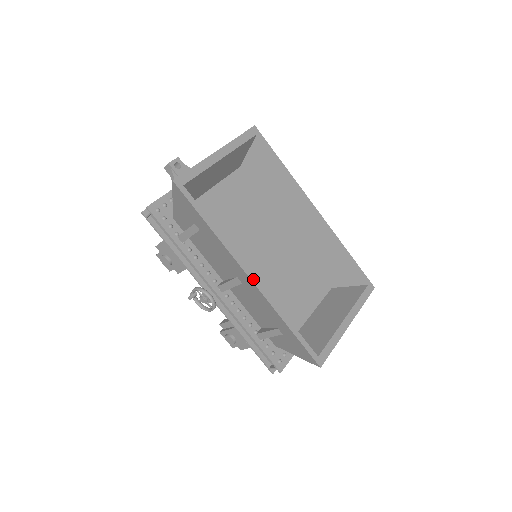
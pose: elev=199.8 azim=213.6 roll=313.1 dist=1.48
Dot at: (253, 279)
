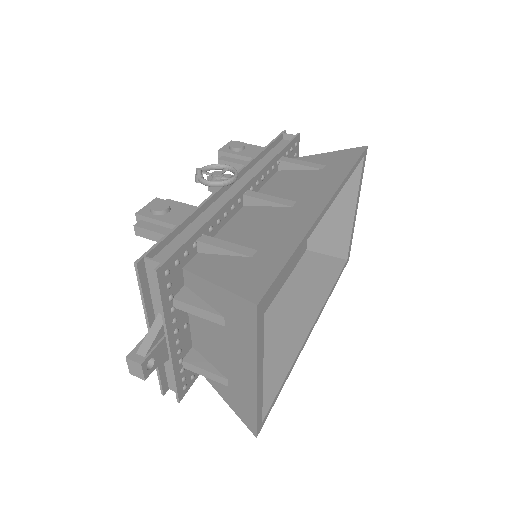
Dot at: occluded
